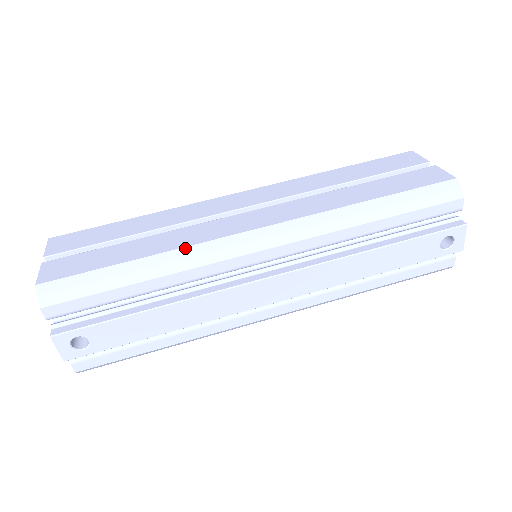
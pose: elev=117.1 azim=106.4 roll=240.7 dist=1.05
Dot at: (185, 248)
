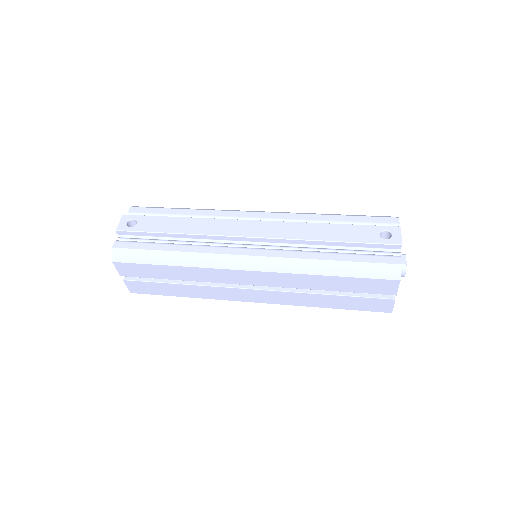
Dot at: occluded
